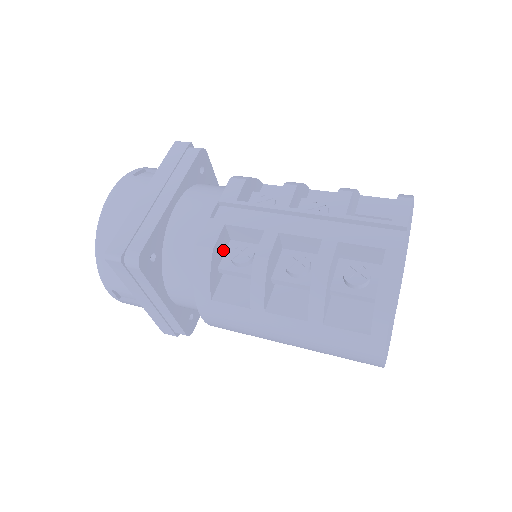
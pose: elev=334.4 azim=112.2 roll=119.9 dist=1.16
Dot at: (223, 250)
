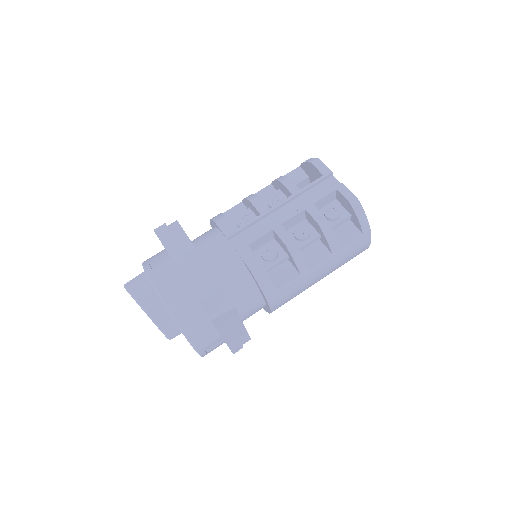
Dot at: occluded
